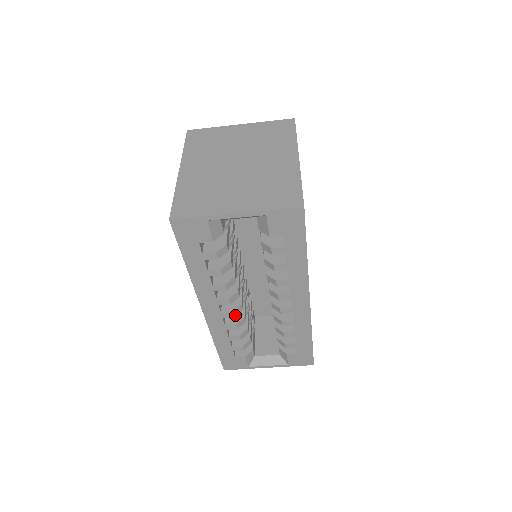
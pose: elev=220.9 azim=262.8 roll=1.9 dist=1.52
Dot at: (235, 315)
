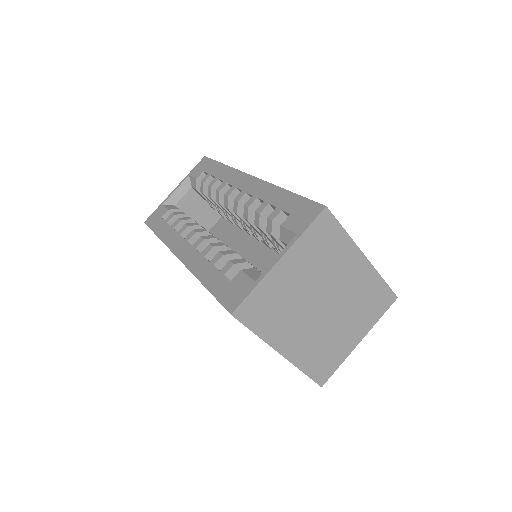
Dot at: (205, 239)
